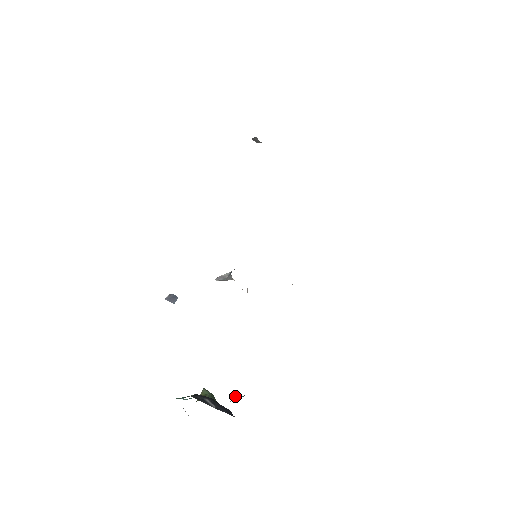
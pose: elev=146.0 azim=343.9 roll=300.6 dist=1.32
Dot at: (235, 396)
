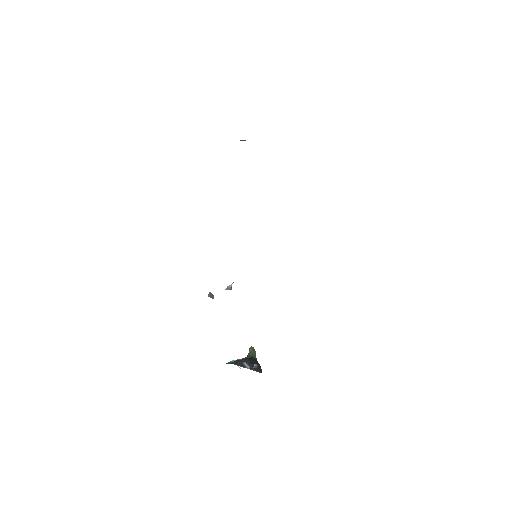
Dot at: (254, 365)
